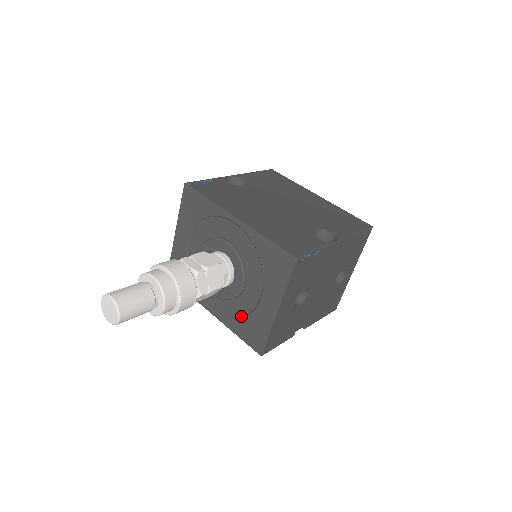
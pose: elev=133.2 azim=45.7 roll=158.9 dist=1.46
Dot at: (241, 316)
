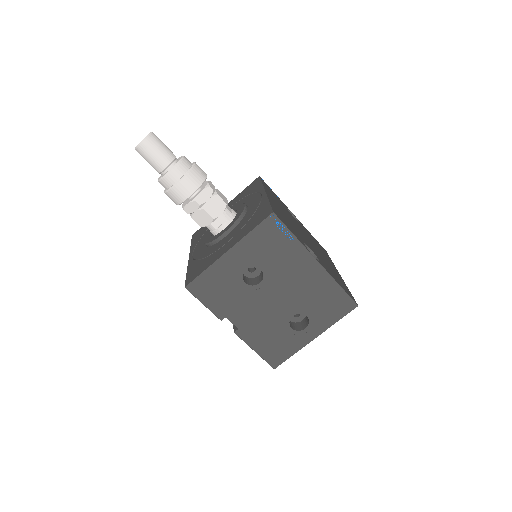
Dot at: (203, 257)
